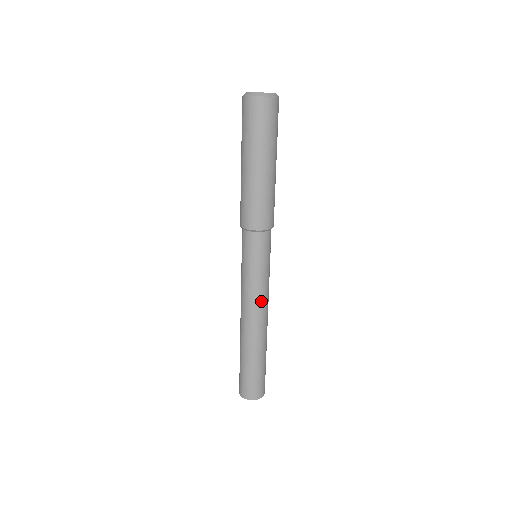
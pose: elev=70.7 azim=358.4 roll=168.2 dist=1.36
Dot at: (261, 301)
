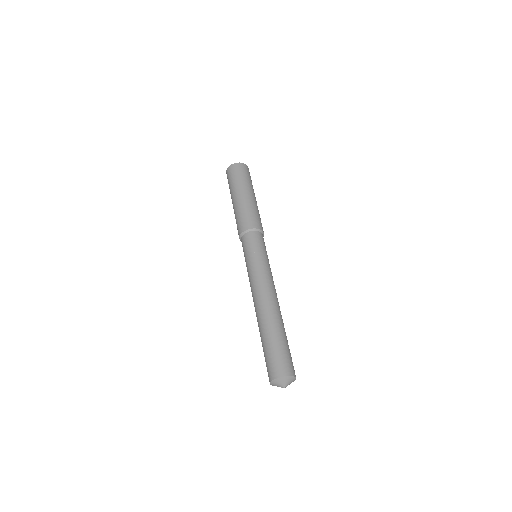
Dot at: (273, 282)
